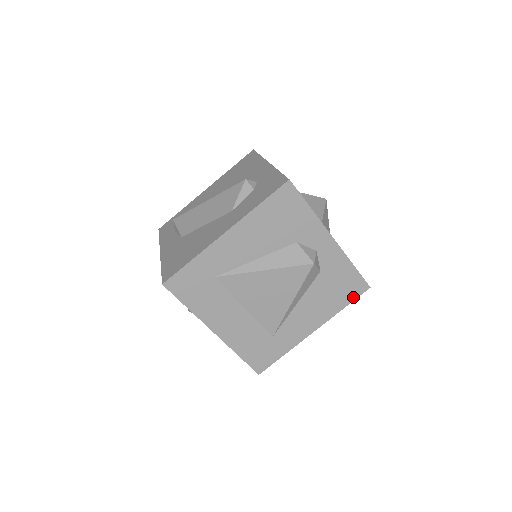
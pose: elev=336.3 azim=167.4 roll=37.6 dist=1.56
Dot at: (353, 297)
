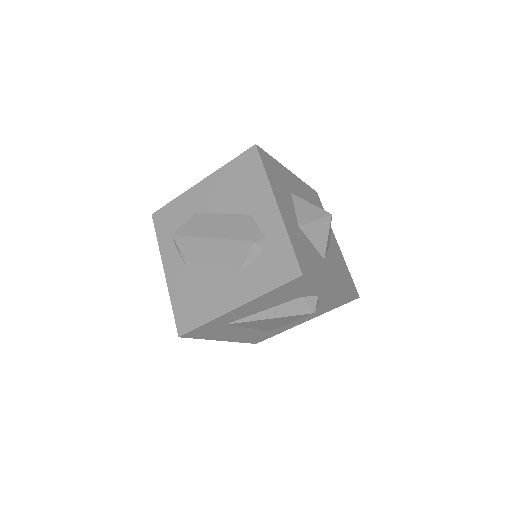
Dot at: (343, 304)
